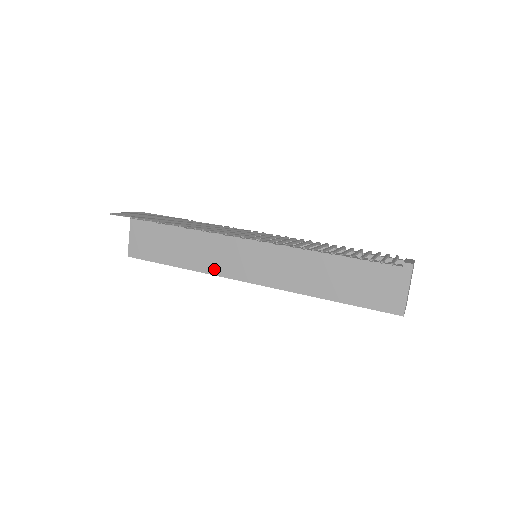
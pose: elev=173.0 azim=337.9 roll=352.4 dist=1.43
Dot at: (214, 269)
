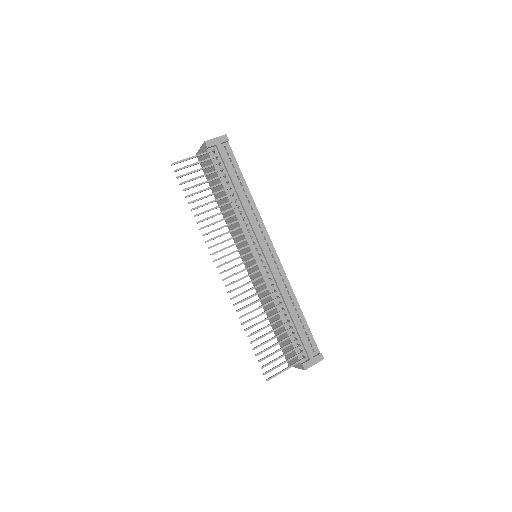
Dot at: (231, 232)
